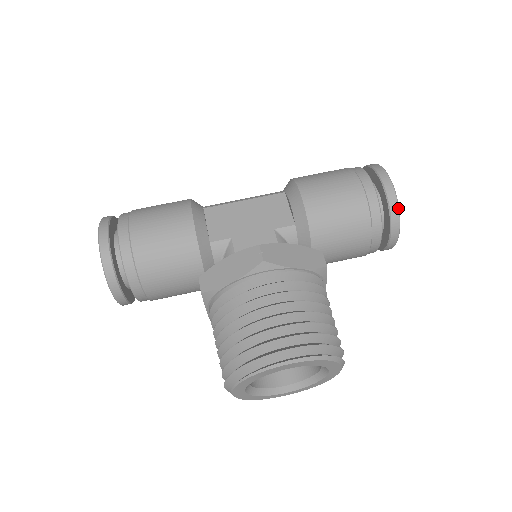
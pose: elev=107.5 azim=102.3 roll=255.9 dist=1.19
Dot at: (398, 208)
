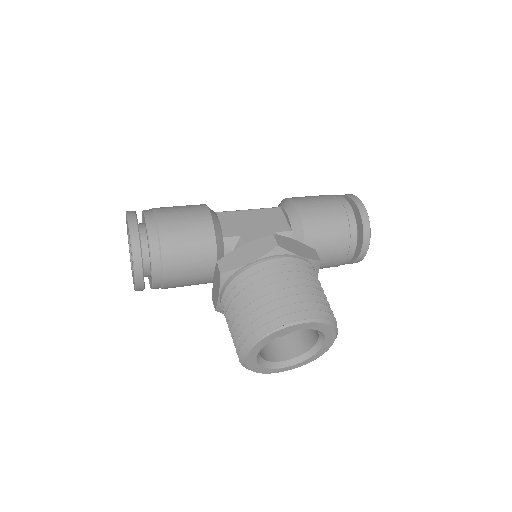
Dot at: (369, 225)
